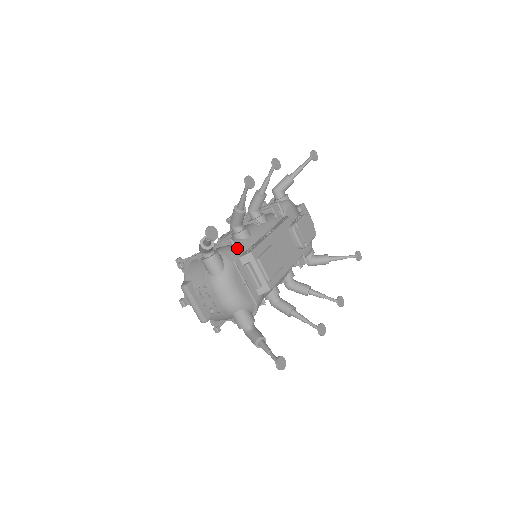
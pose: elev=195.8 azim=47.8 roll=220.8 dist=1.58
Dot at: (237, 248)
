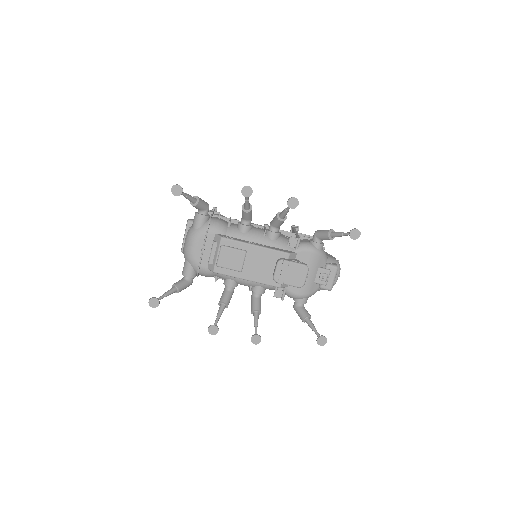
Dot at: (224, 229)
